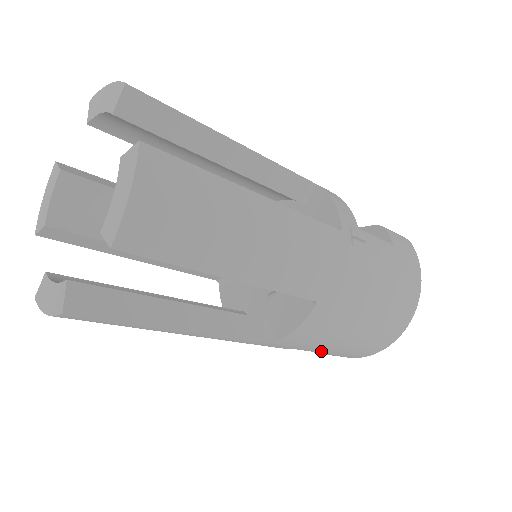
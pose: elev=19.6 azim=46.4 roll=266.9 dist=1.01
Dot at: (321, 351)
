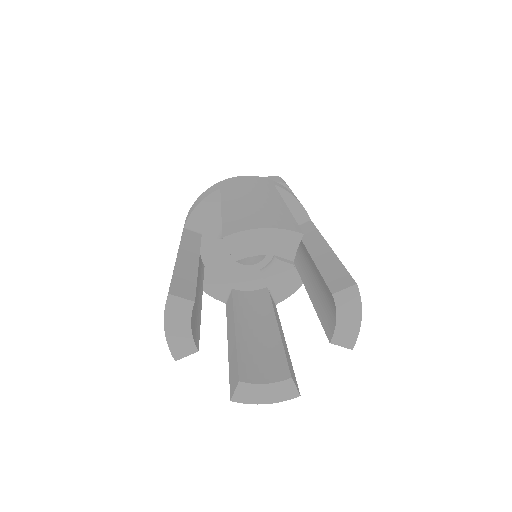
Dot at: occluded
